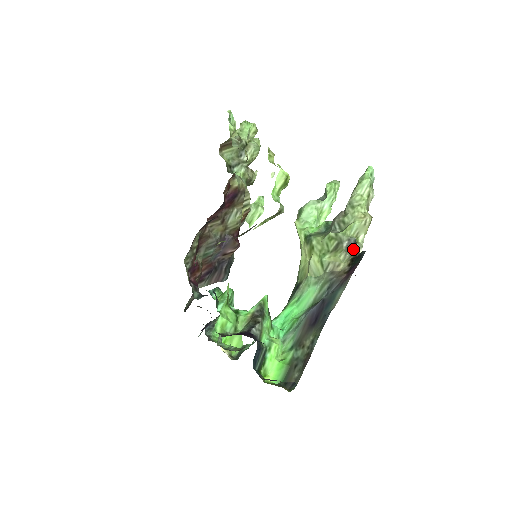
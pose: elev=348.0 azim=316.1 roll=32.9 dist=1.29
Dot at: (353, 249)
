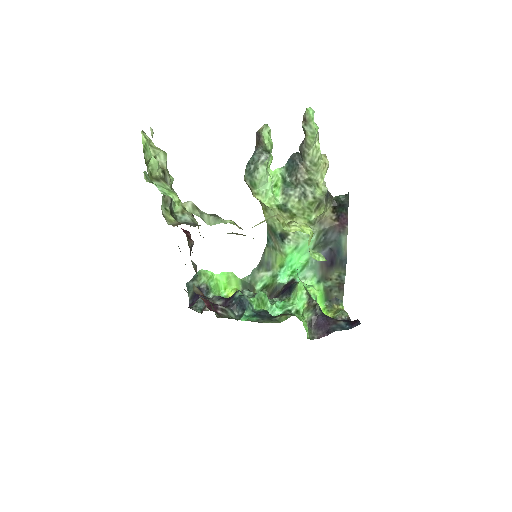
Dot at: (329, 197)
